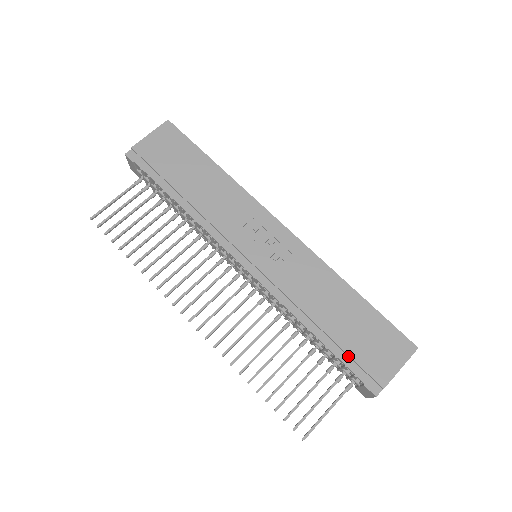
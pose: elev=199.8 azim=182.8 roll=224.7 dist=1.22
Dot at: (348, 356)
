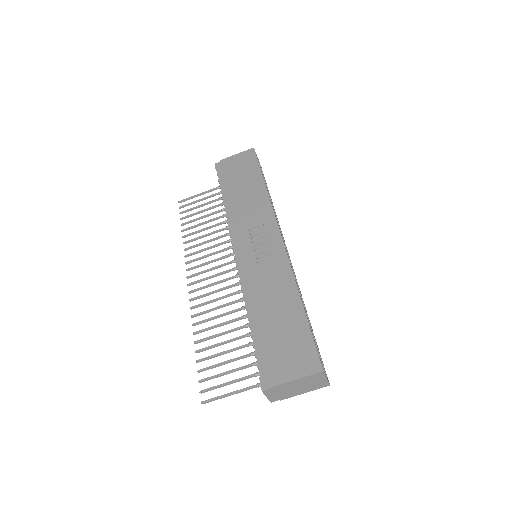
Dot at: (262, 349)
